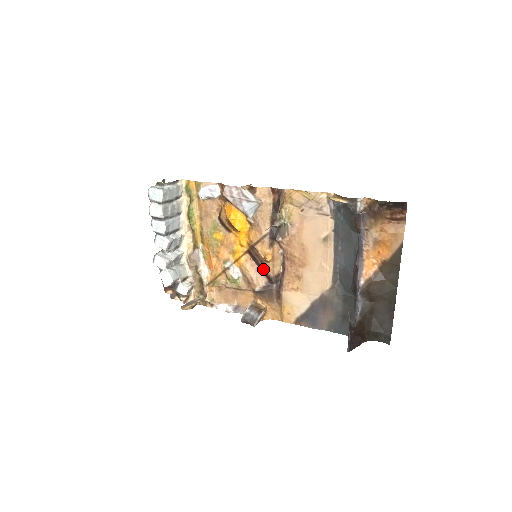
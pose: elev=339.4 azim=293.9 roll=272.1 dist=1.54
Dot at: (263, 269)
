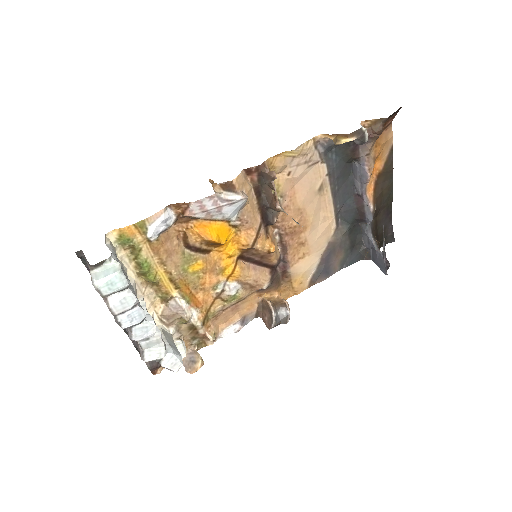
Dot at: (263, 263)
